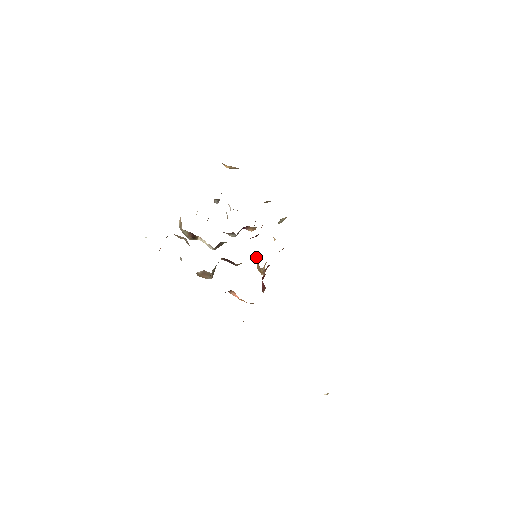
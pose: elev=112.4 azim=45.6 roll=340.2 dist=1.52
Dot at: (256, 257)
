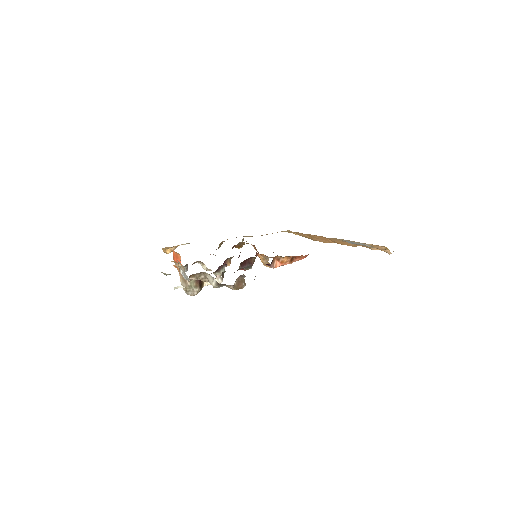
Dot at: (258, 254)
